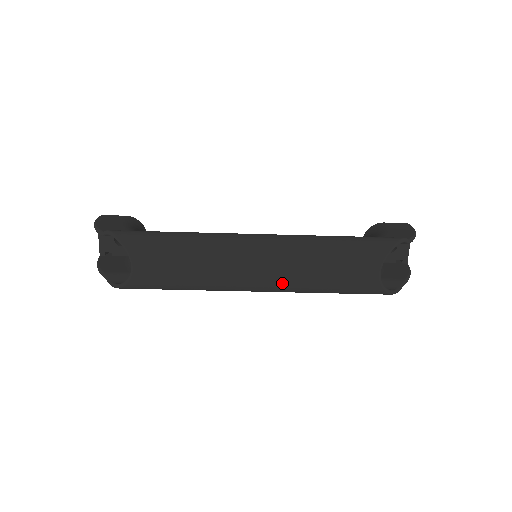
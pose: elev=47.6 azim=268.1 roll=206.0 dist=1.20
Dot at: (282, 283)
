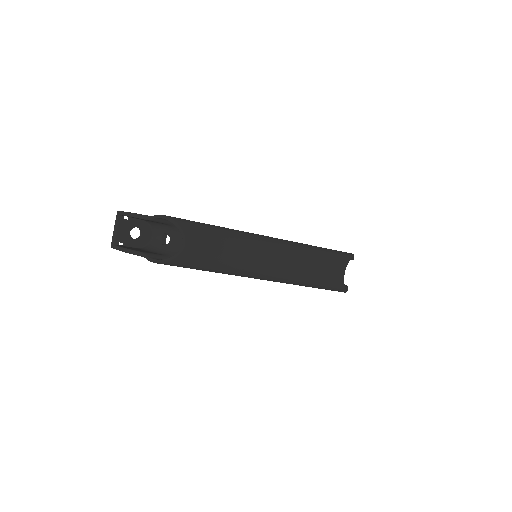
Dot at: (285, 272)
